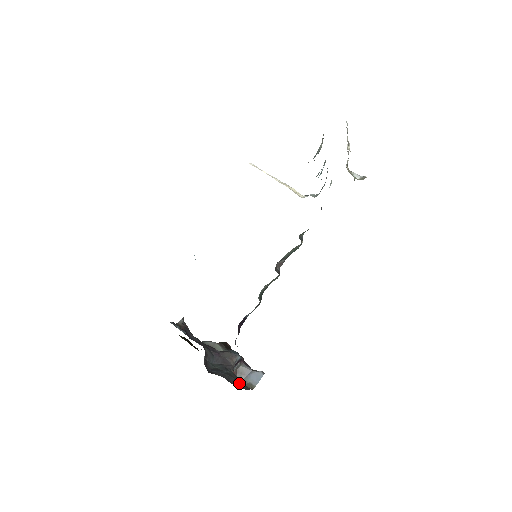
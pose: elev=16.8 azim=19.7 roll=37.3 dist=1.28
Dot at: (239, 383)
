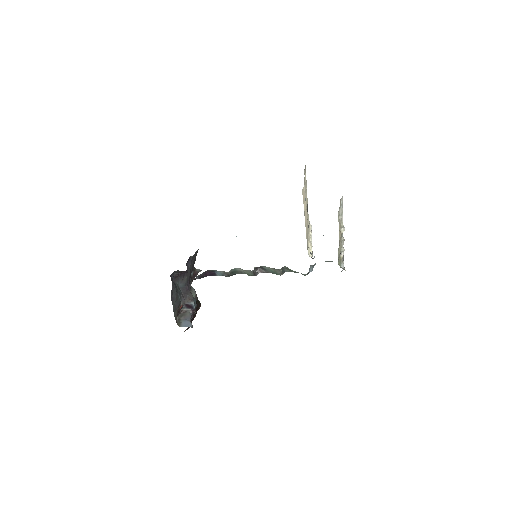
Dot at: (175, 305)
